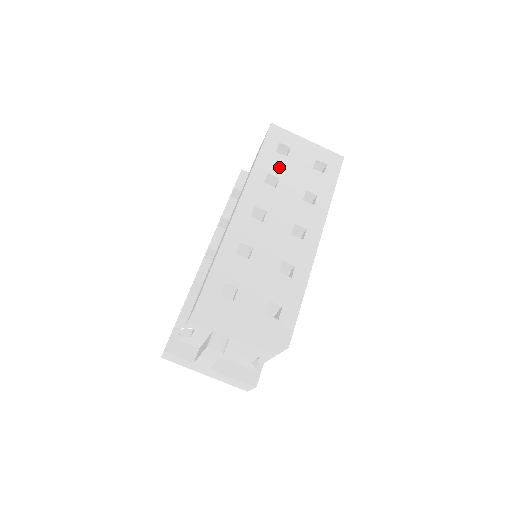
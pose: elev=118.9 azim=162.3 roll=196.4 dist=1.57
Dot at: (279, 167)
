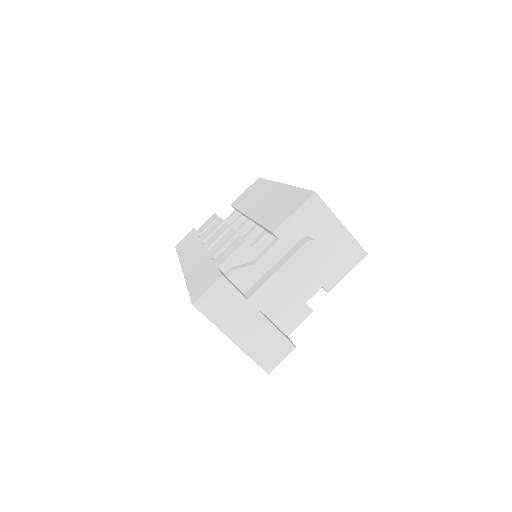
Dot at: occluded
